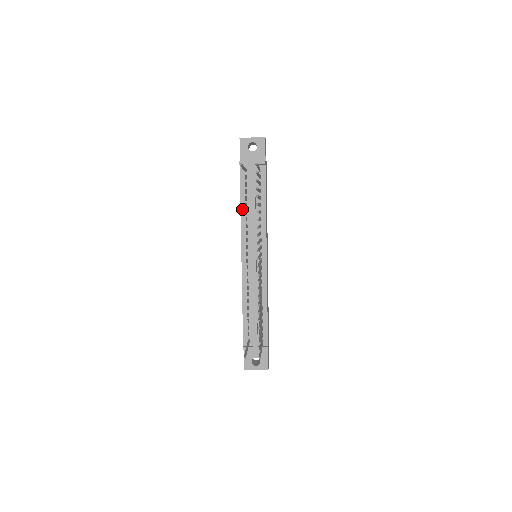
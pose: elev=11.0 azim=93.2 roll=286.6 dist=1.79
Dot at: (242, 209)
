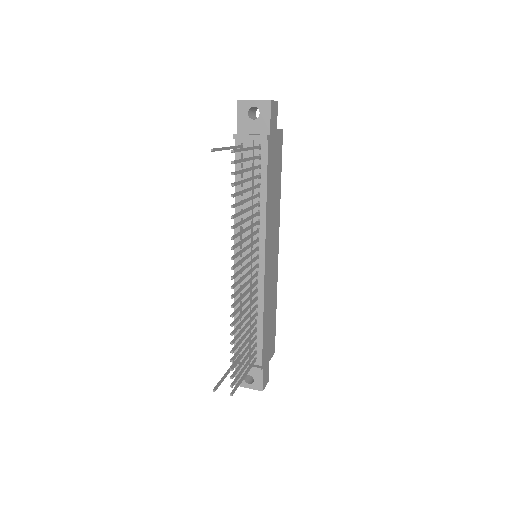
Dot at: (236, 198)
